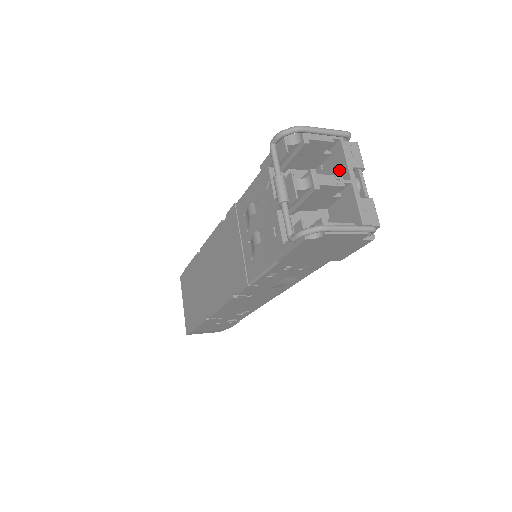
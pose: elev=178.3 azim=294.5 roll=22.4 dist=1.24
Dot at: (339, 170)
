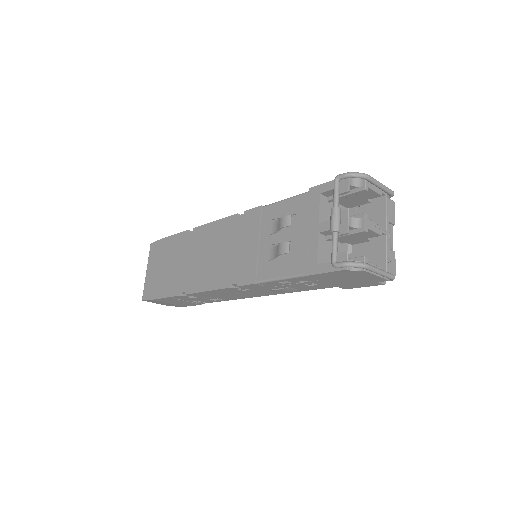
Dot at: (376, 219)
